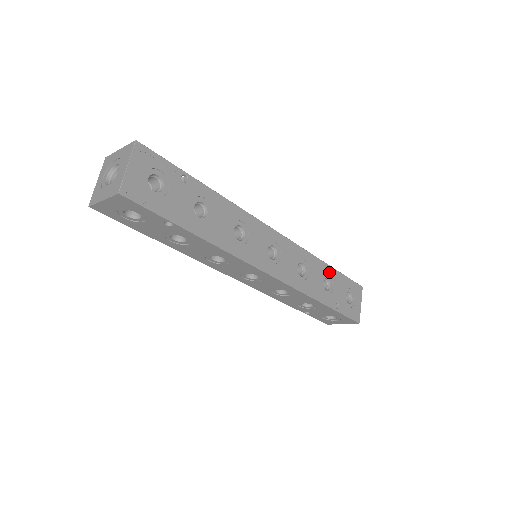
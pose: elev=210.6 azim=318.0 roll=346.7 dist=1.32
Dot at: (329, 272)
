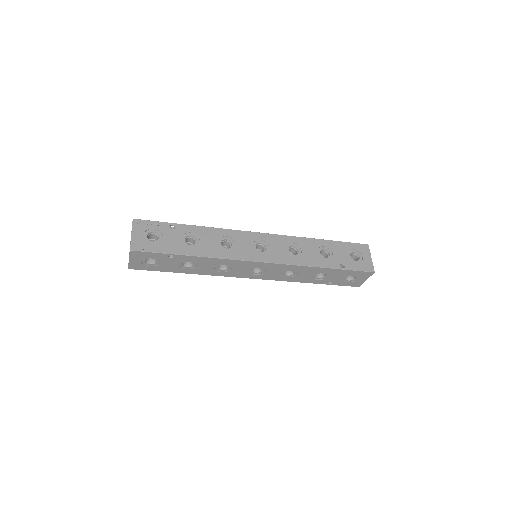
Dot at: (324, 244)
